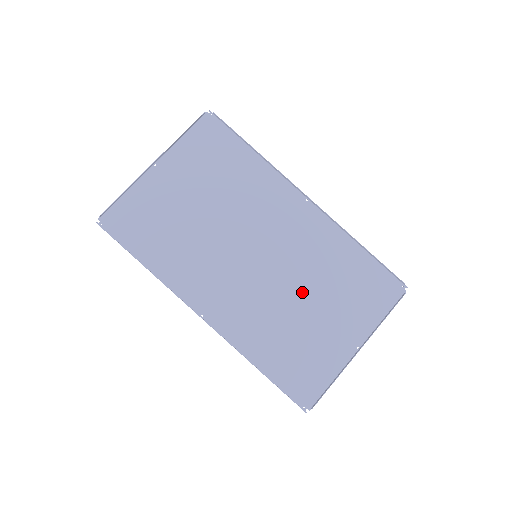
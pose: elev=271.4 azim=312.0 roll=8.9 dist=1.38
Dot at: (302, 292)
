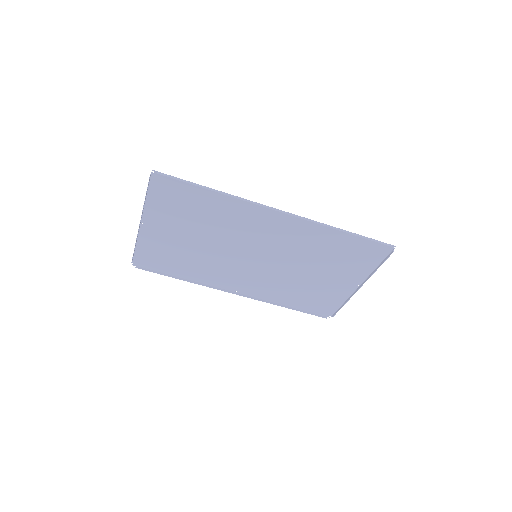
Dot at: (302, 267)
